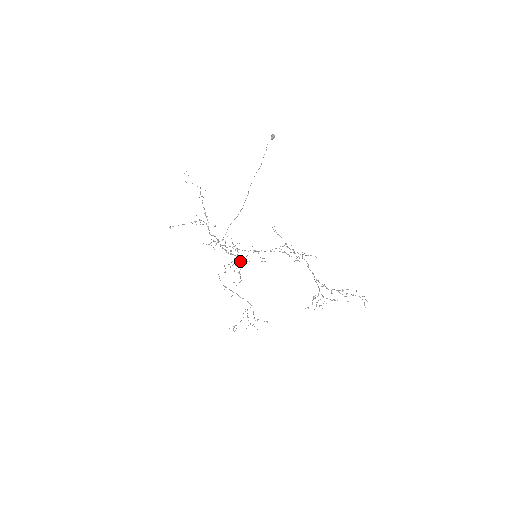
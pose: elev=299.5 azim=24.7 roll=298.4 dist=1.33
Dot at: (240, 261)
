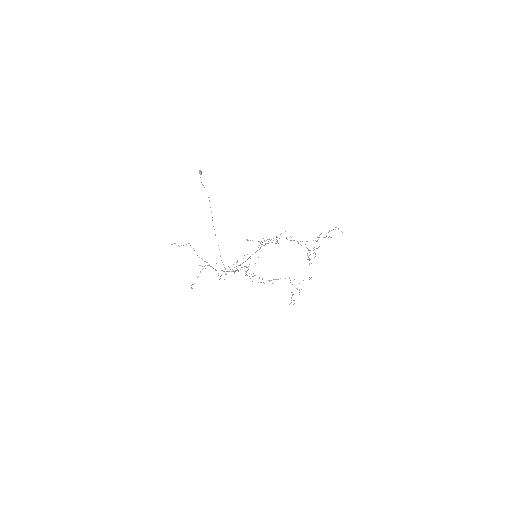
Dot at: occluded
